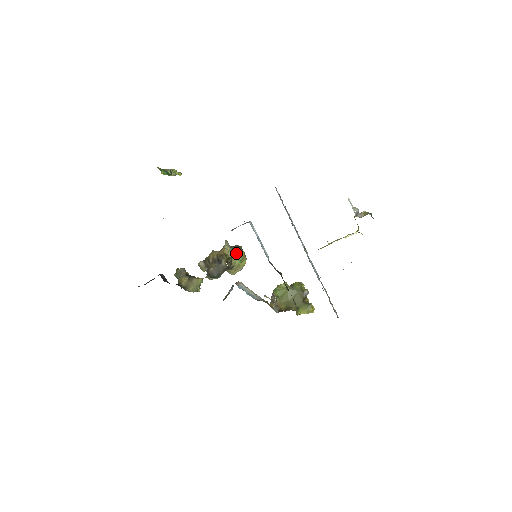
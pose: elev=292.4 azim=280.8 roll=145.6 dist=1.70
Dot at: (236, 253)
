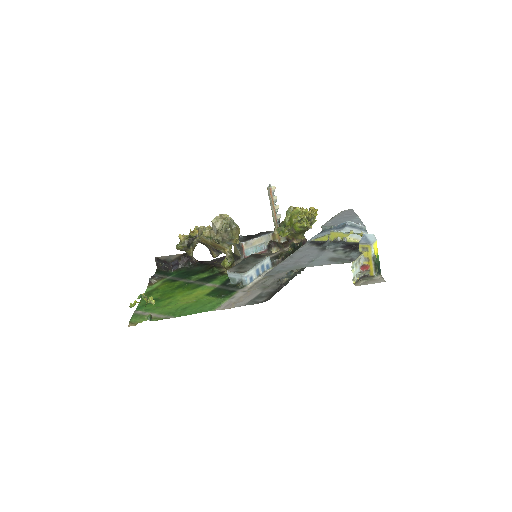
Dot at: (230, 244)
